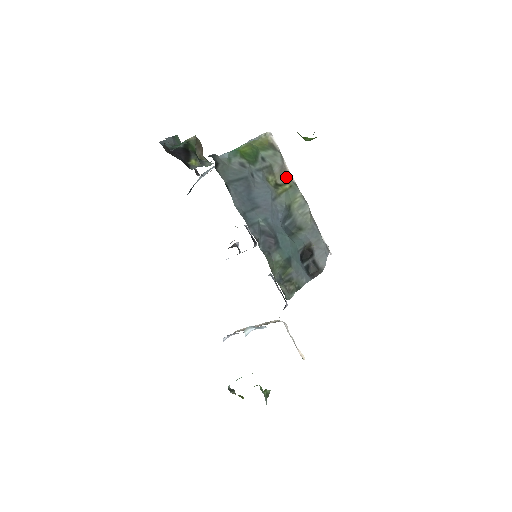
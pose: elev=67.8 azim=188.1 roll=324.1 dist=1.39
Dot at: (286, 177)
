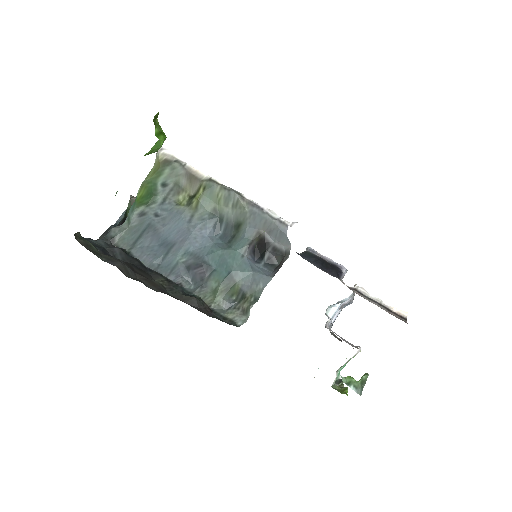
Dot at: (196, 181)
